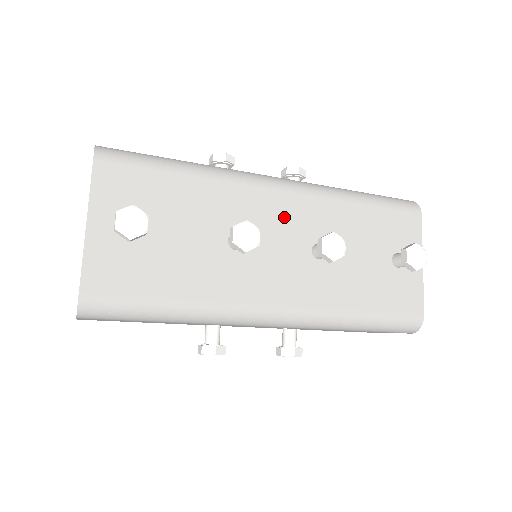
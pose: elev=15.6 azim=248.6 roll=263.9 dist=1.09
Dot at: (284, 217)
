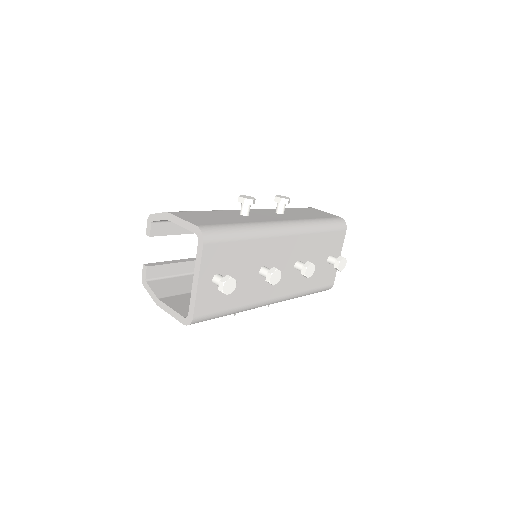
Dot at: (286, 250)
